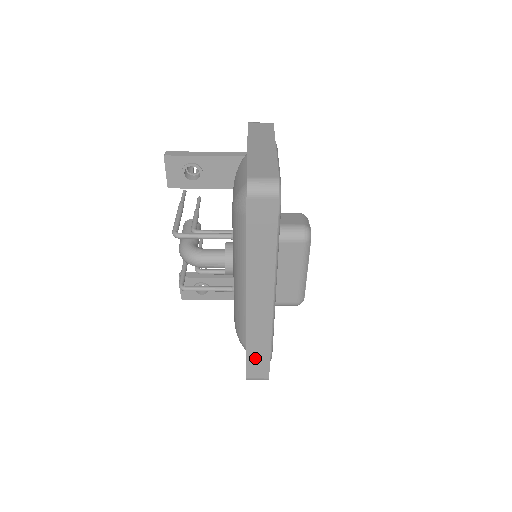
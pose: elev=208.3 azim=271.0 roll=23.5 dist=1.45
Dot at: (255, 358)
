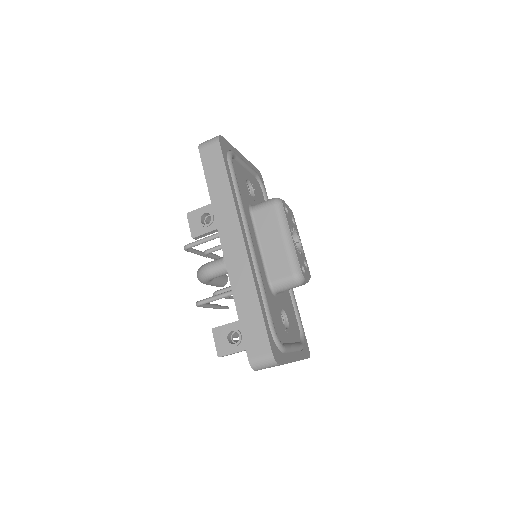
Dot at: (249, 322)
